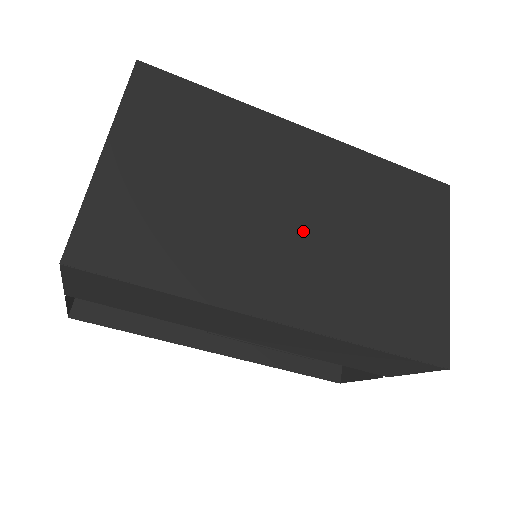
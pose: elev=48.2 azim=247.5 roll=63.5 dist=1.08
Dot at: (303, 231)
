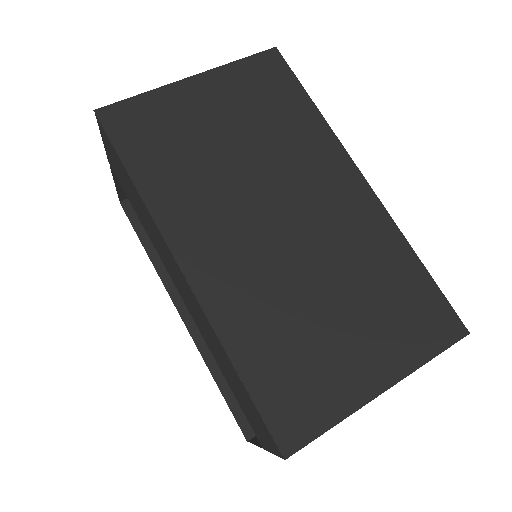
Dot at: (274, 235)
